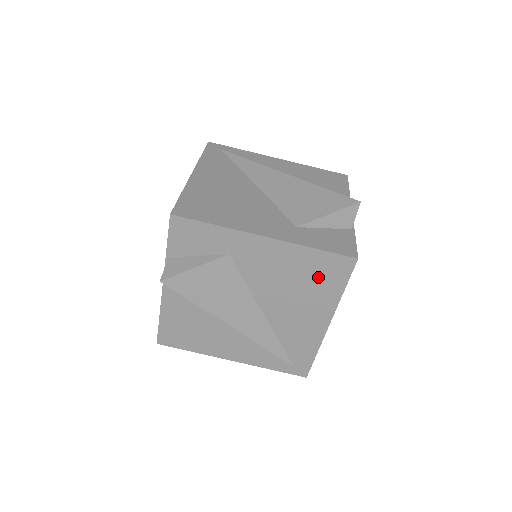
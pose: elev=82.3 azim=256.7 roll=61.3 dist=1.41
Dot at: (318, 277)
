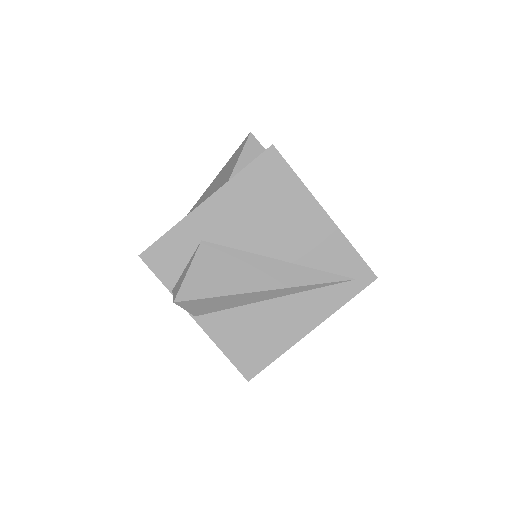
Dot at: (270, 187)
